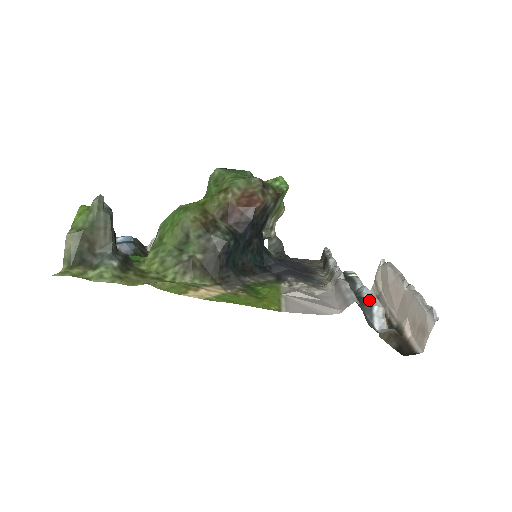
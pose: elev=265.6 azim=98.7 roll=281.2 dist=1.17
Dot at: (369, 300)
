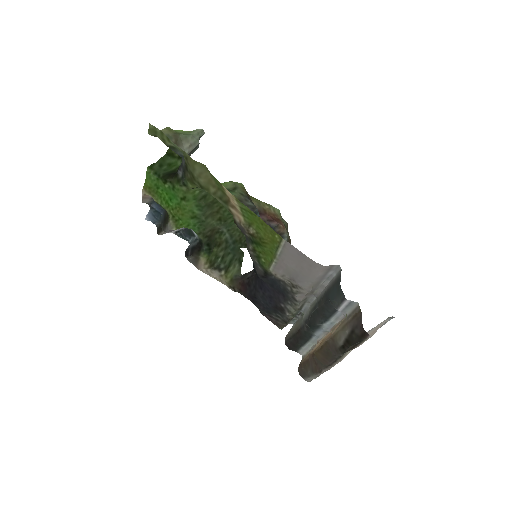
Dot at: (332, 316)
